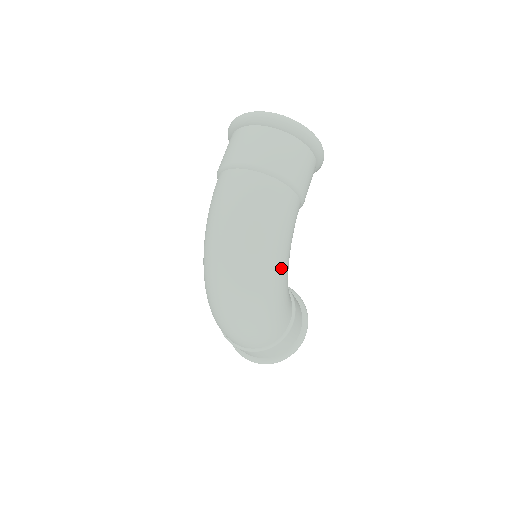
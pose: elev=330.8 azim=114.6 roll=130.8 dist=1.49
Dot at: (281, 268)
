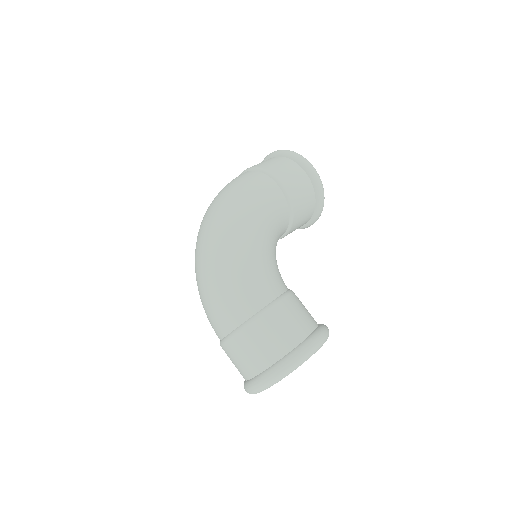
Dot at: (245, 220)
